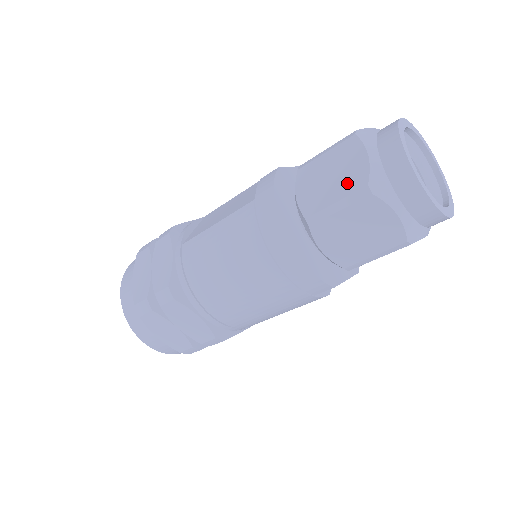
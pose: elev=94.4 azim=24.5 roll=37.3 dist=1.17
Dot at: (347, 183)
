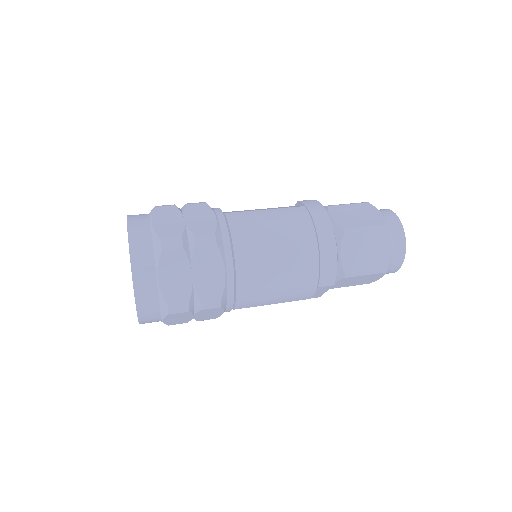
Dot at: (371, 220)
